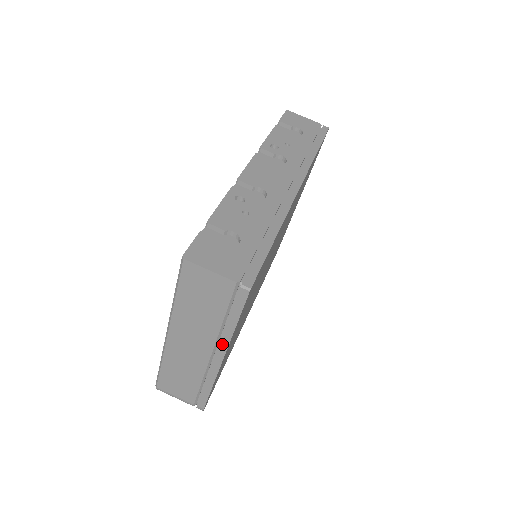
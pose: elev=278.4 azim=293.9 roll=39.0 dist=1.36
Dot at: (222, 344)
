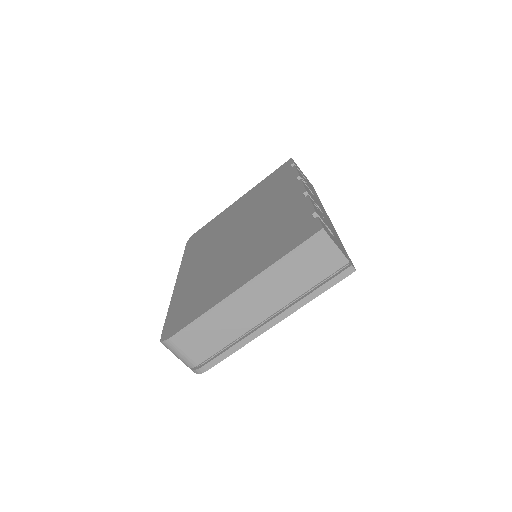
Dot at: (290, 309)
